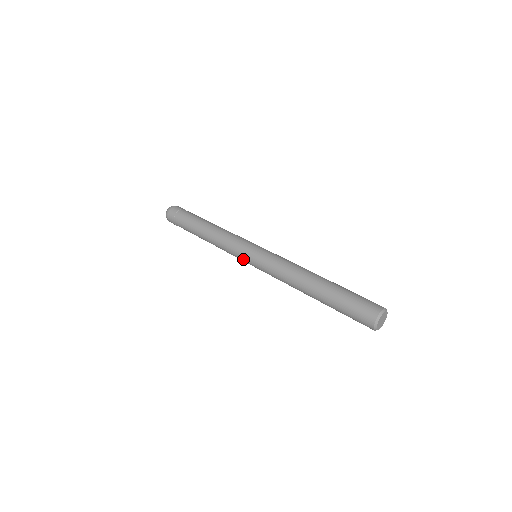
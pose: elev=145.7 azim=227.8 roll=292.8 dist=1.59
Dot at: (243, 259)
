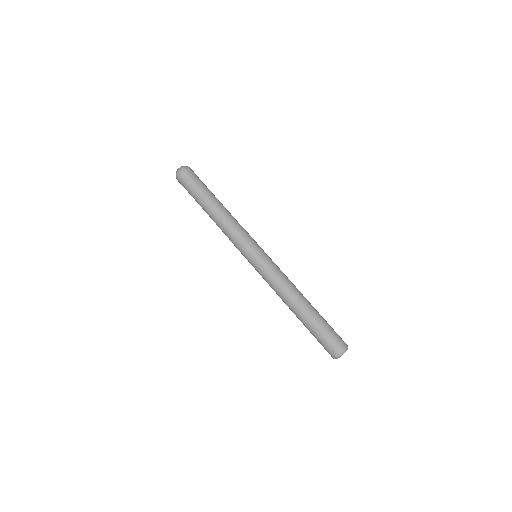
Dot at: occluded
